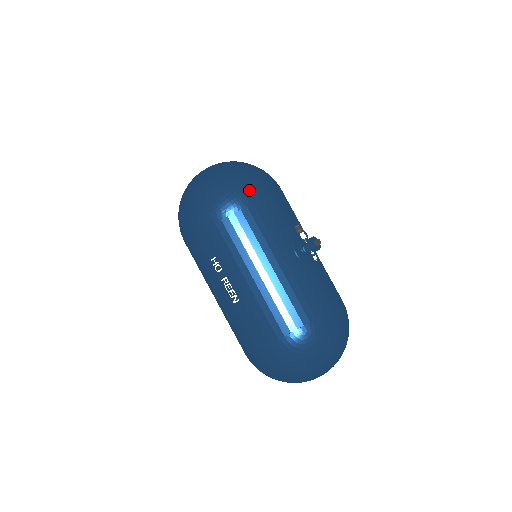
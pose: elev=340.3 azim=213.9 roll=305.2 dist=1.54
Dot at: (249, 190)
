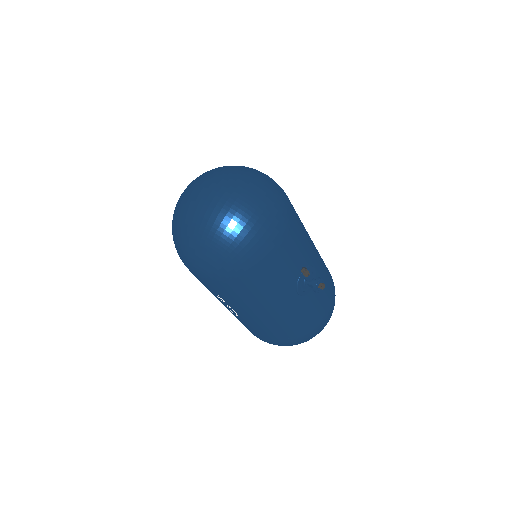
Dot at: (258, 258)
